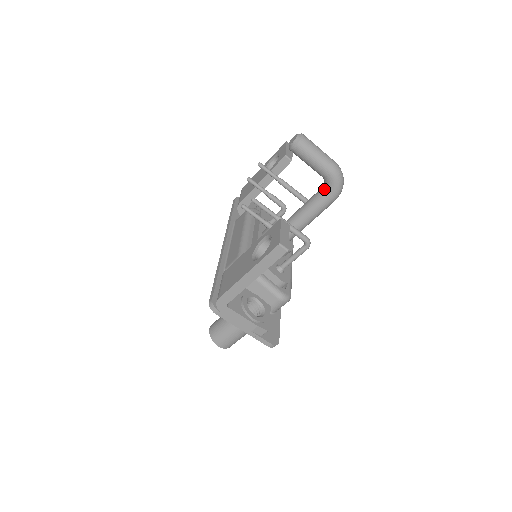
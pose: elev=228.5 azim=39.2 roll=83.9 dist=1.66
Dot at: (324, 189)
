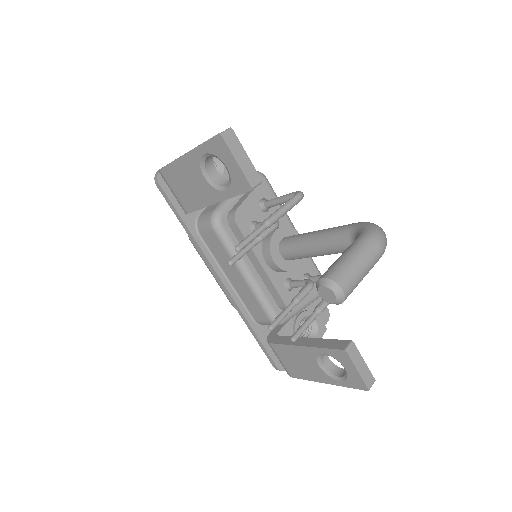
Dot at: occluded
